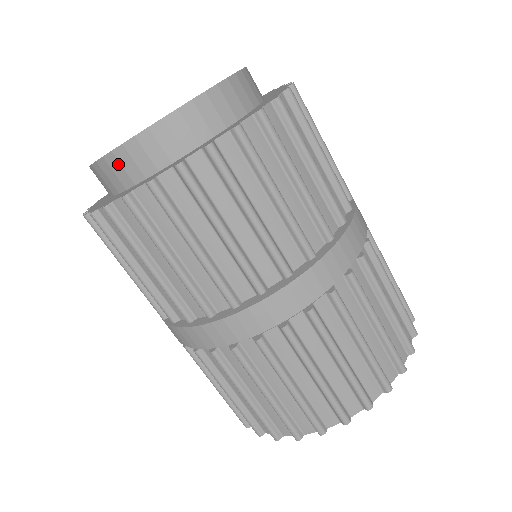
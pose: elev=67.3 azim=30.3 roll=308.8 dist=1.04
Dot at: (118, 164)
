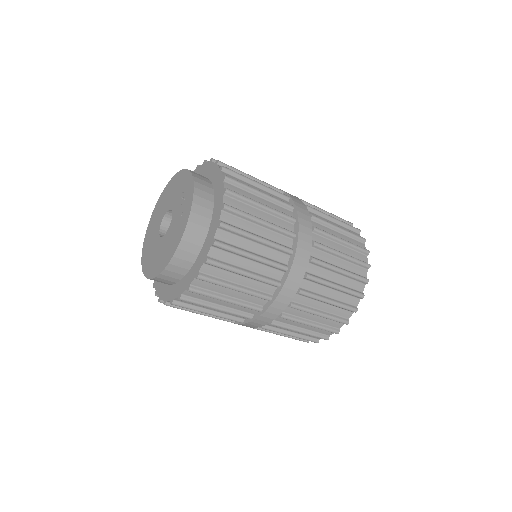
Dot at: occluded
